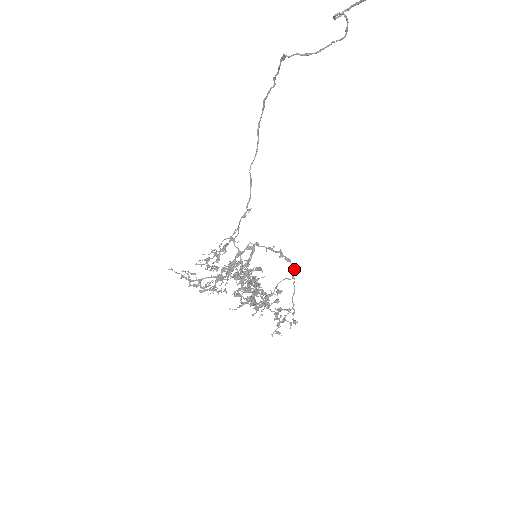
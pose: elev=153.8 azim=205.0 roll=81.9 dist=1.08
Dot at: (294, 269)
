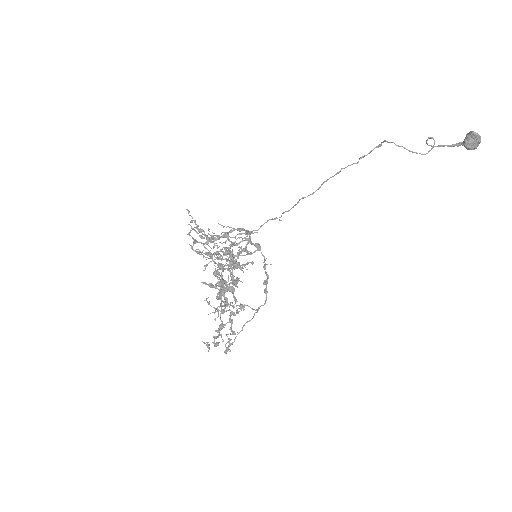
Dot at: occluded
